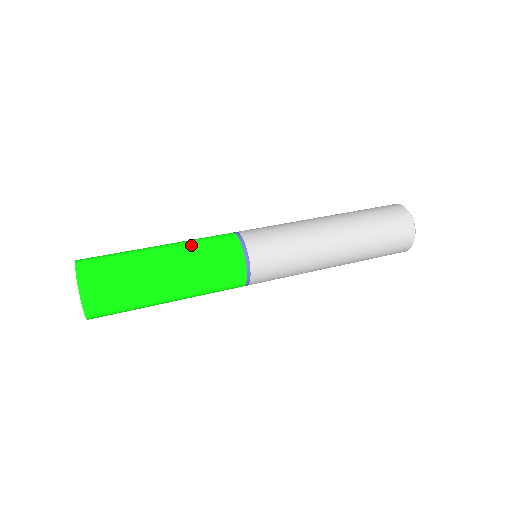
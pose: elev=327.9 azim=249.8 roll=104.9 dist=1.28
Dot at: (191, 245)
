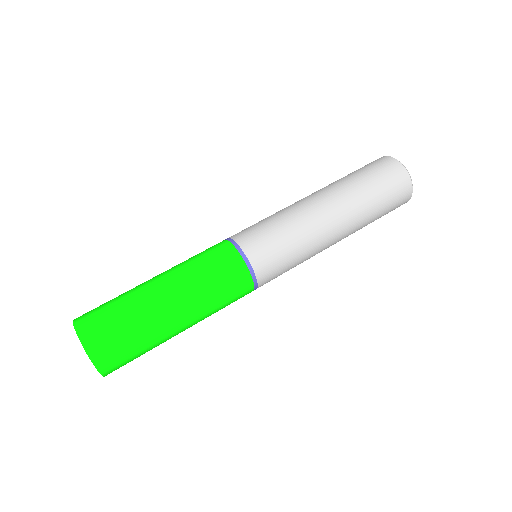
Dot at: (191, 275)
